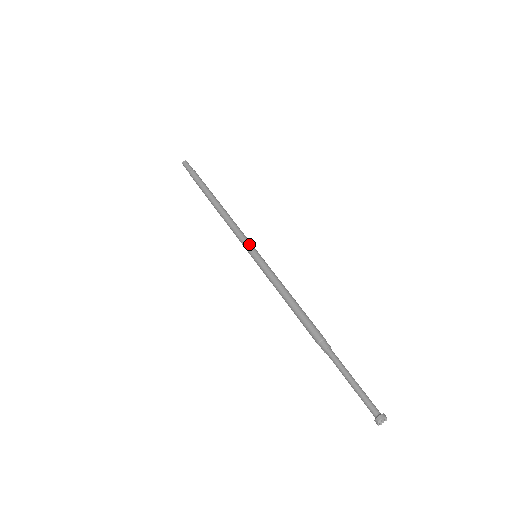
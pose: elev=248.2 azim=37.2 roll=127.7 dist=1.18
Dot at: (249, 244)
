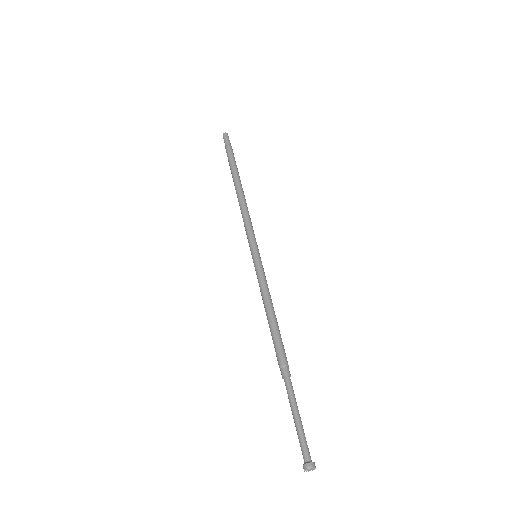
Dot at: (255, 242)
